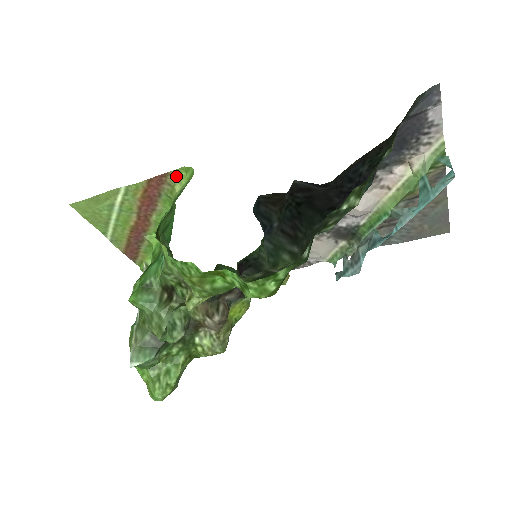
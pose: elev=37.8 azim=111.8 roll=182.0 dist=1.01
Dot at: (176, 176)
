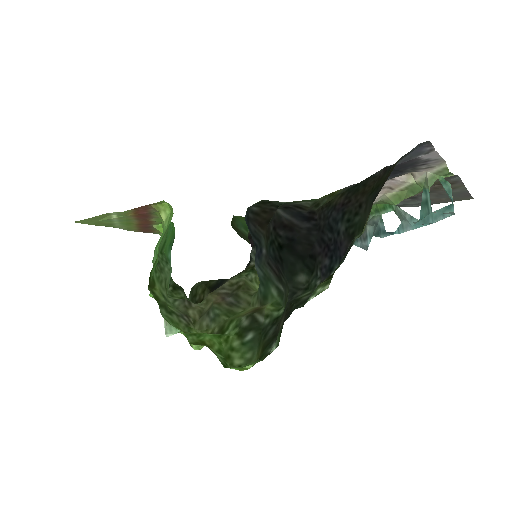
Dot at: (159, 205)
